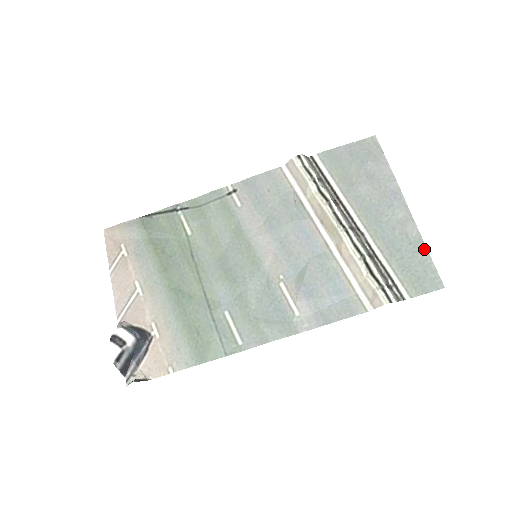
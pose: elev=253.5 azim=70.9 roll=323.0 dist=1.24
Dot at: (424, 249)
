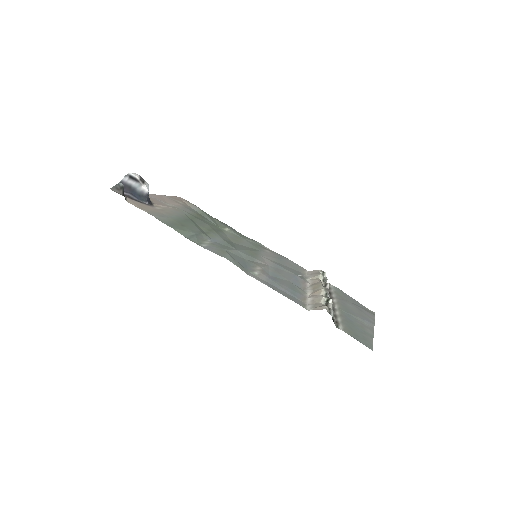
Dot at: (371, 338)
